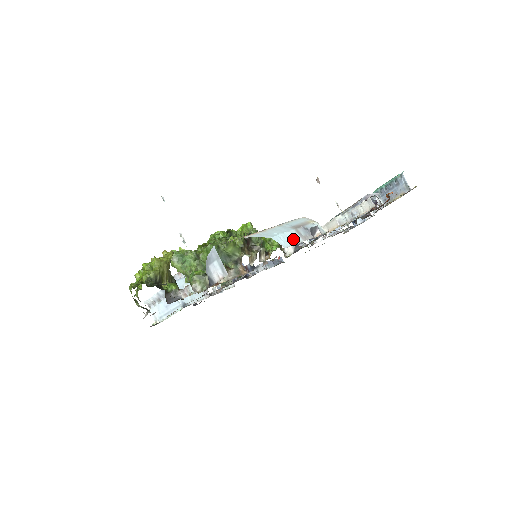
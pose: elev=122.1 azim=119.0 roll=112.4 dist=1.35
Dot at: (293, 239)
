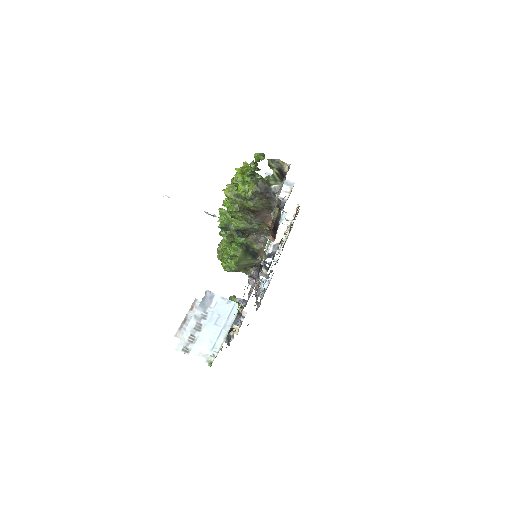
Dot at: occluded
